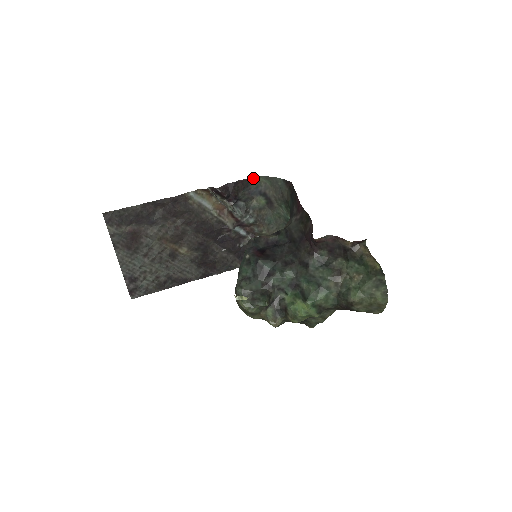
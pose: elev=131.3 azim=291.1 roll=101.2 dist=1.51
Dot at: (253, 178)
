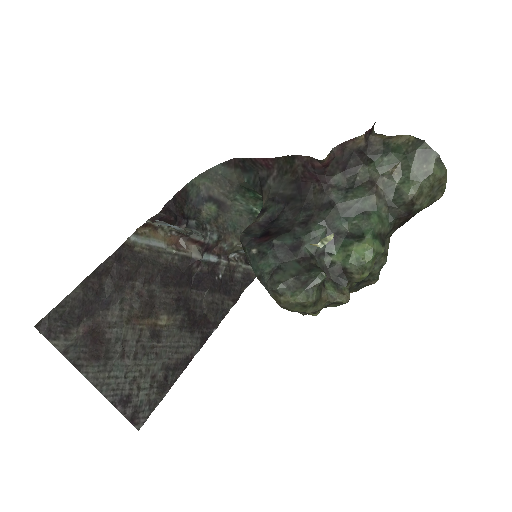
Dot at: (188, 184)
